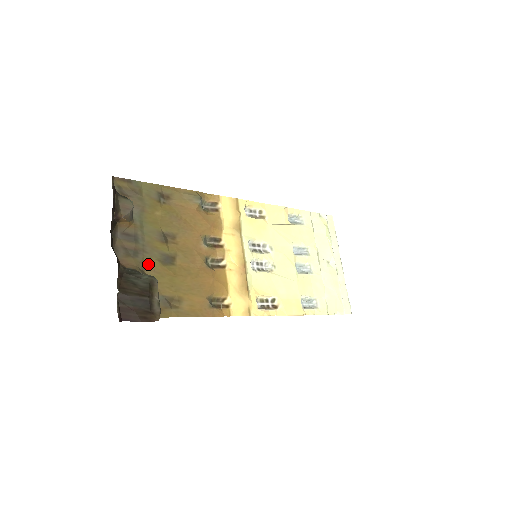
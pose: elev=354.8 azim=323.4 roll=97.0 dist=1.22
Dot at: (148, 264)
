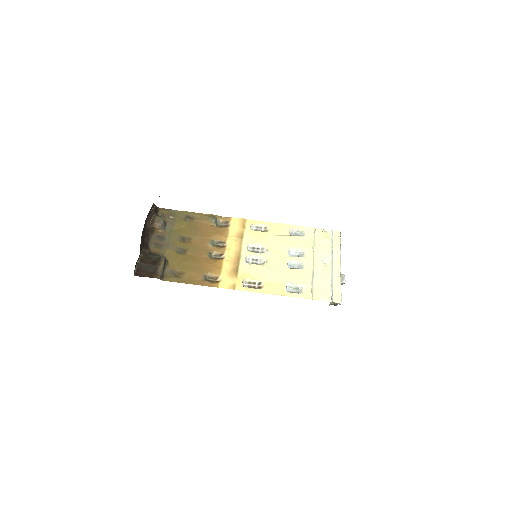
Dot at: (168, 252)
